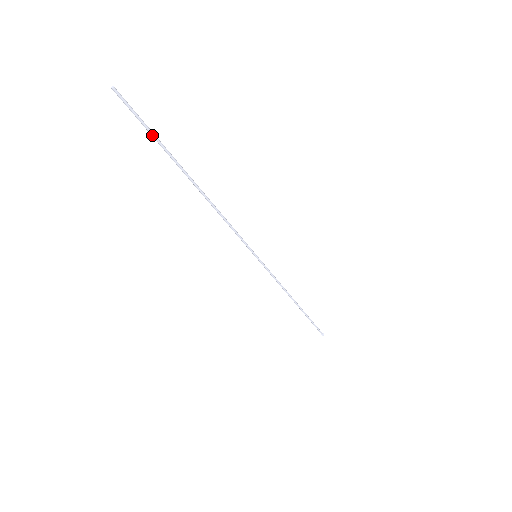
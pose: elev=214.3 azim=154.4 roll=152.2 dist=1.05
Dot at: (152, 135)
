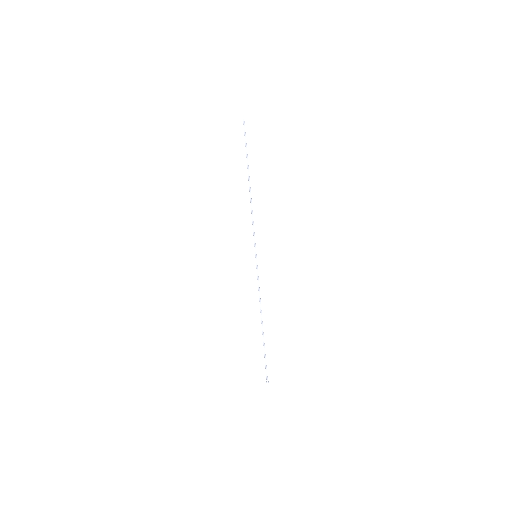
Dot at: (246, 144)
